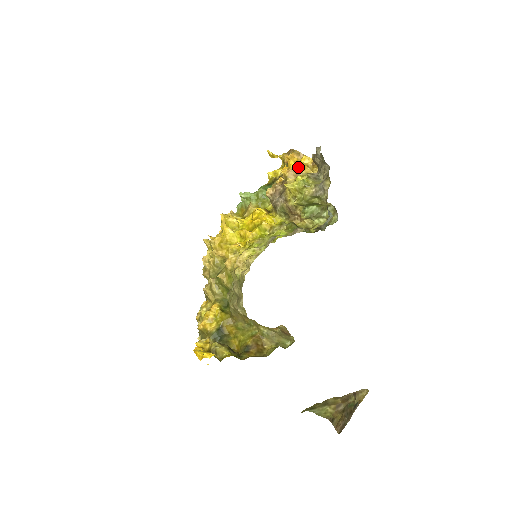
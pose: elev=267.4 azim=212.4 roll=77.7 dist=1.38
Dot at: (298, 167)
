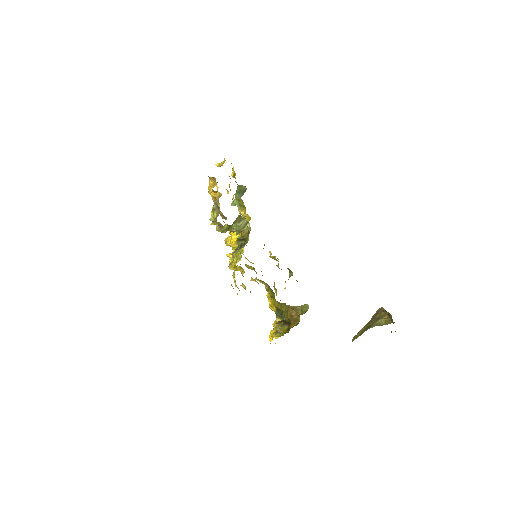
Dot at: (212, 197)
